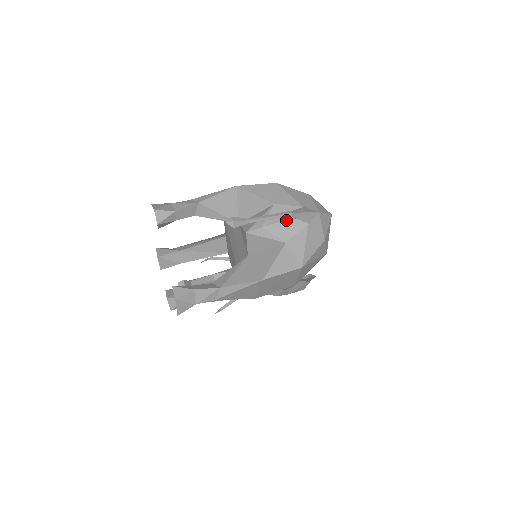
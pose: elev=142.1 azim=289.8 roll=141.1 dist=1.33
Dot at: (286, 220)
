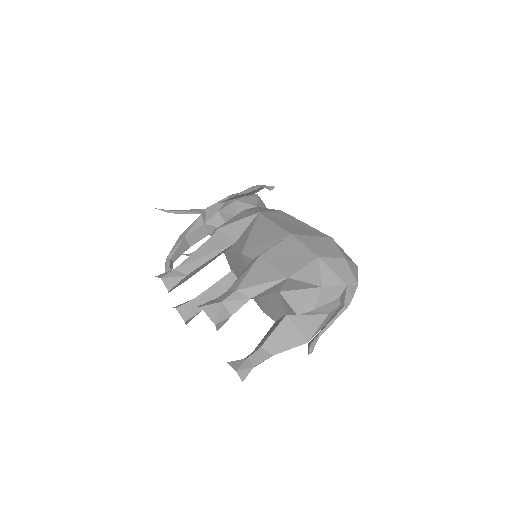
Dot at: (333, 301)
